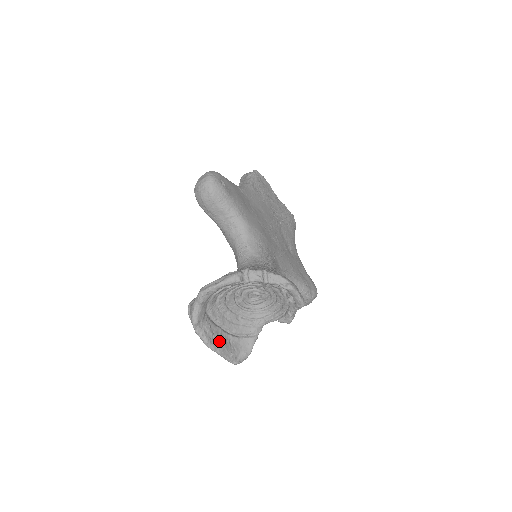
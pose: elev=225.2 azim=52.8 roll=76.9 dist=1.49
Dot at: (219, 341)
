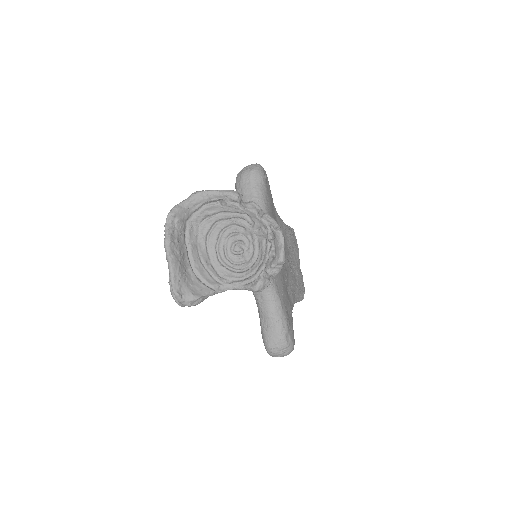
Dot at: (178, 254)
